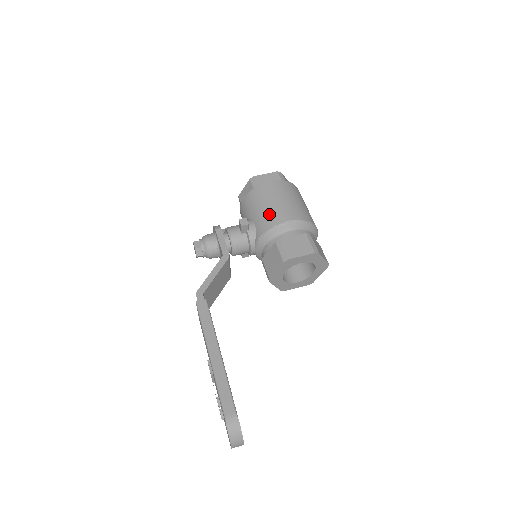
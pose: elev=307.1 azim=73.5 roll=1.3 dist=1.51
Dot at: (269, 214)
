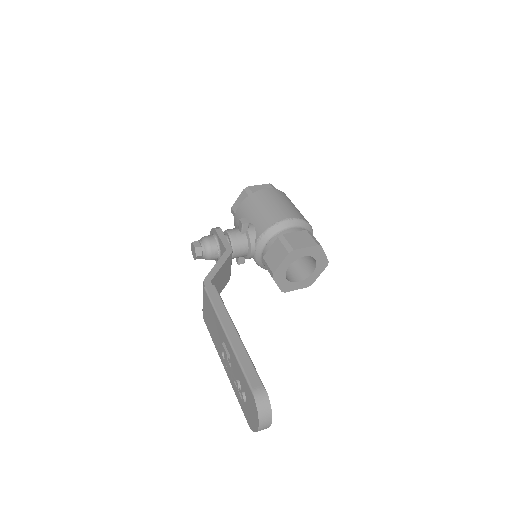
Dot at: (268, 214)
